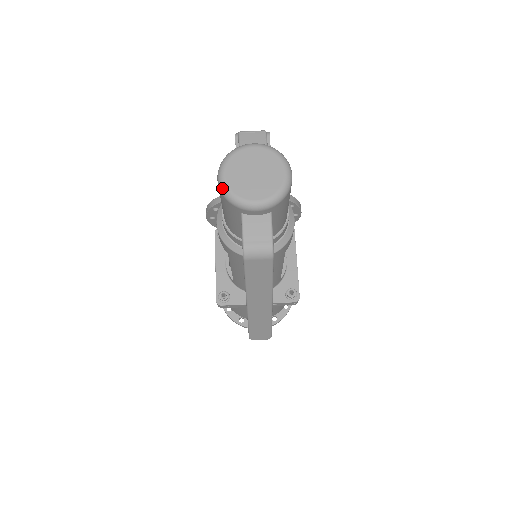
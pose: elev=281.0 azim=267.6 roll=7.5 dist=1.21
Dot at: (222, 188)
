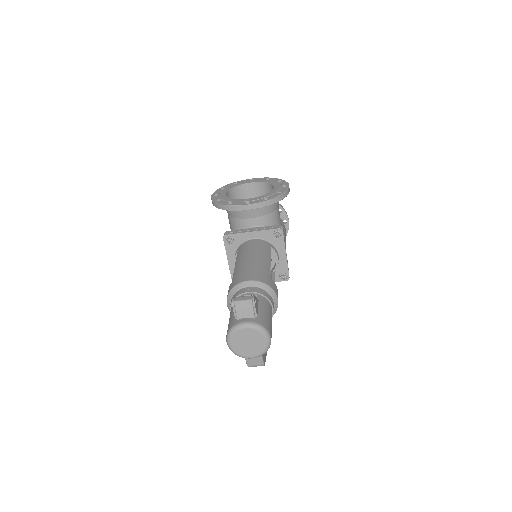
Dot at: (231, 350)
